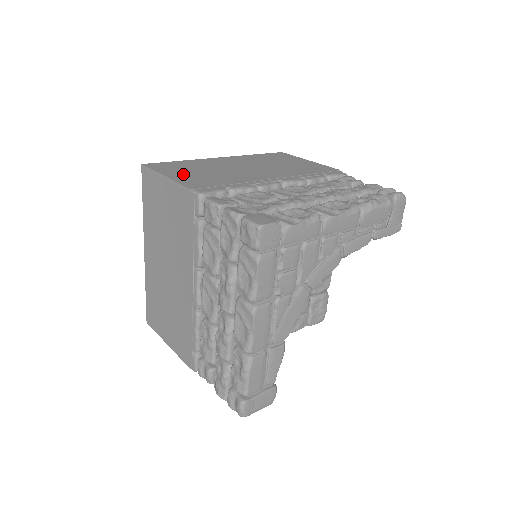
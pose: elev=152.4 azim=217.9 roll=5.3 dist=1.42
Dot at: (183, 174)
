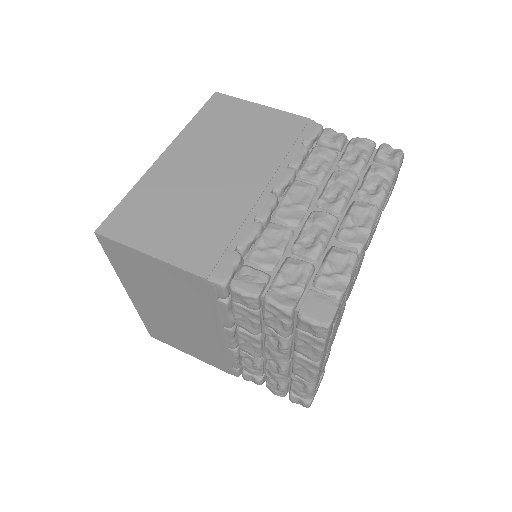
Dot at: (164, 237)
